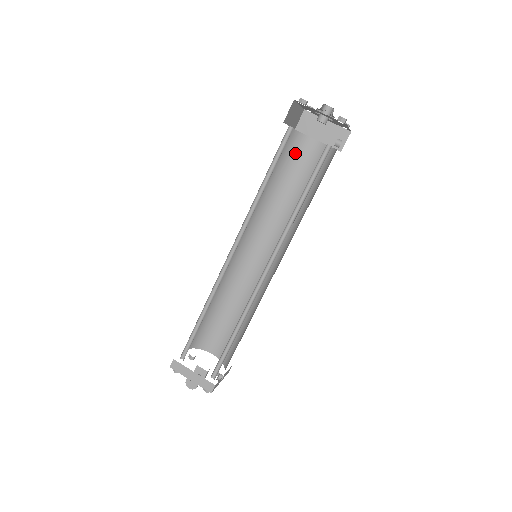
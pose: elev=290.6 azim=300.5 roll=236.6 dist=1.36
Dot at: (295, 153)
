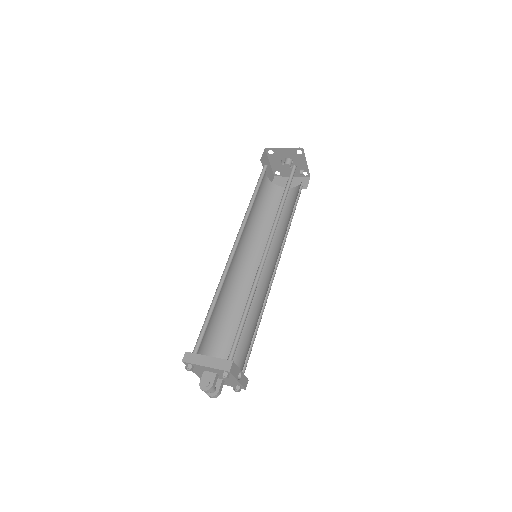
Dot at: (273, 197)
